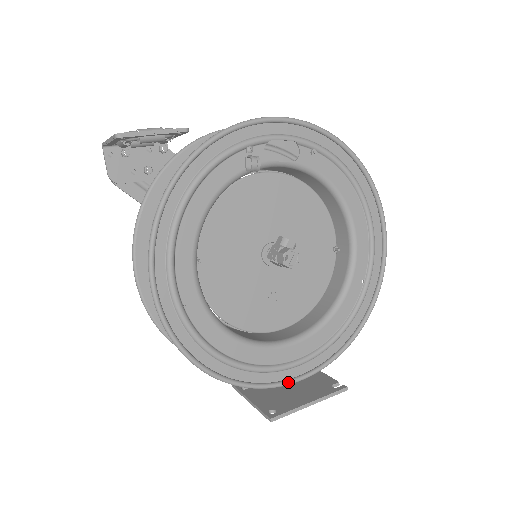
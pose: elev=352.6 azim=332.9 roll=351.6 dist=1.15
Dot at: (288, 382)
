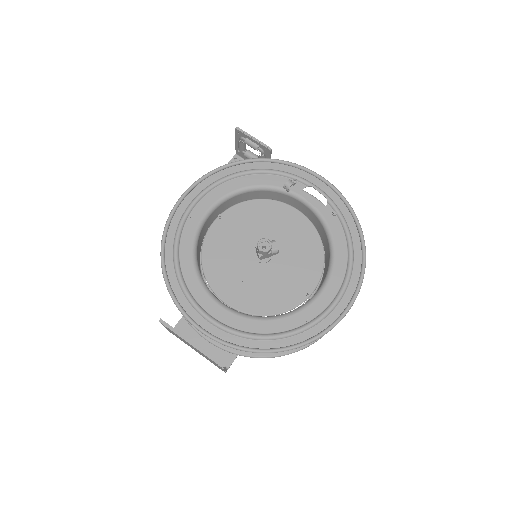
Dot at: (195, 323)
